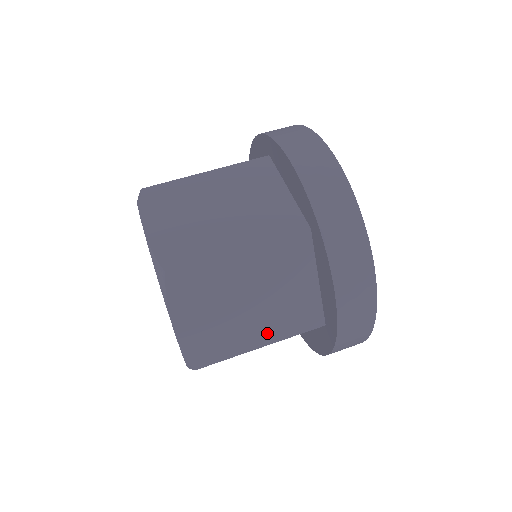
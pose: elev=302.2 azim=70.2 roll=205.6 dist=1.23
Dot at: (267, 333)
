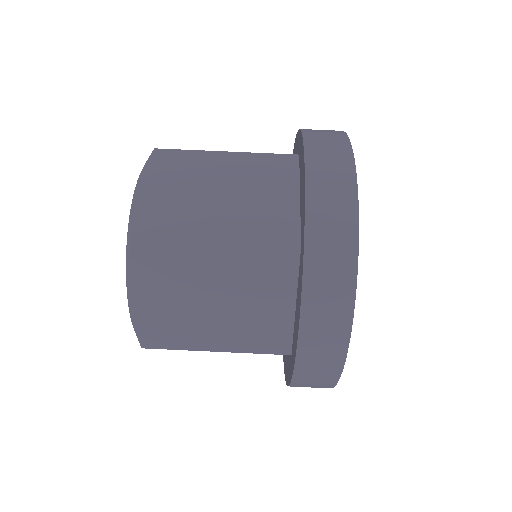
Dot at: occluded
